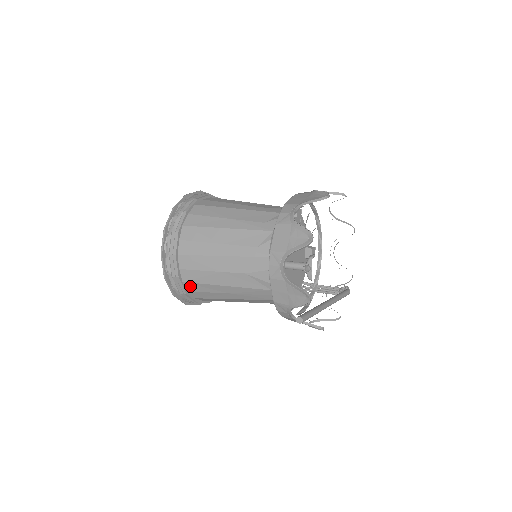
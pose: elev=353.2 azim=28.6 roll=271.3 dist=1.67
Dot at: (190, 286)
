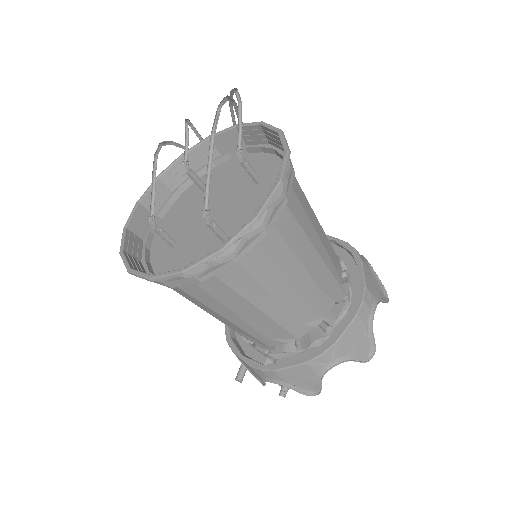
Dot at: (155, 272)
